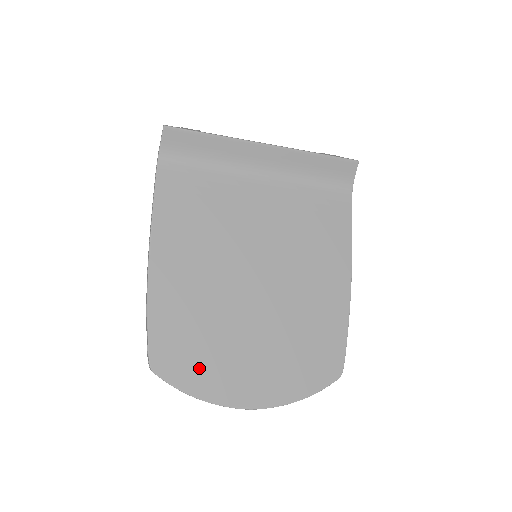
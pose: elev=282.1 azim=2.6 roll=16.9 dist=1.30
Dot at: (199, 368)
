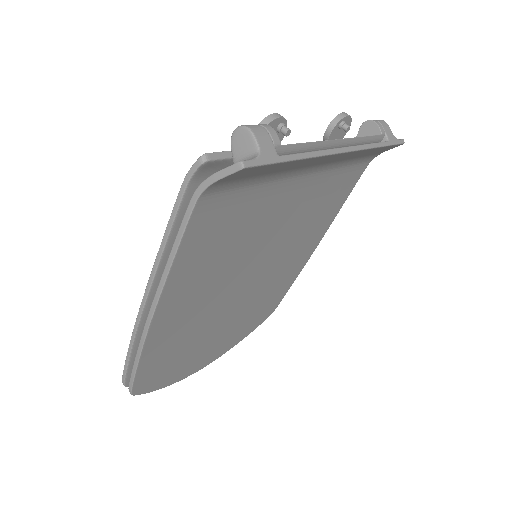
Dot at: (174, 370)
